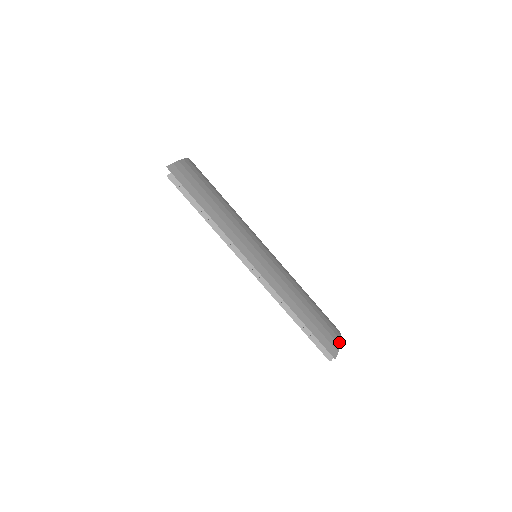
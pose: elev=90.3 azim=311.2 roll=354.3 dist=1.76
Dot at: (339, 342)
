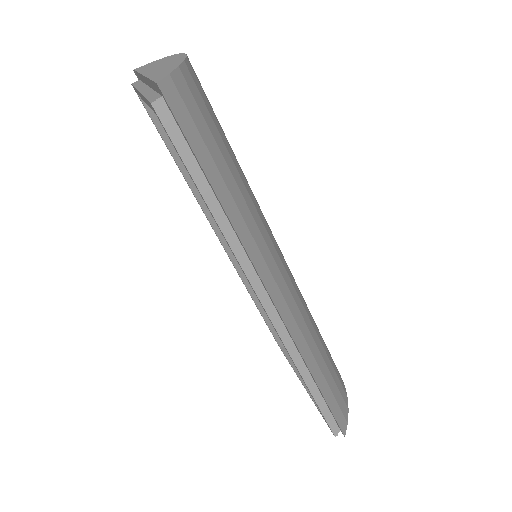
Dot at: (347, 402)
